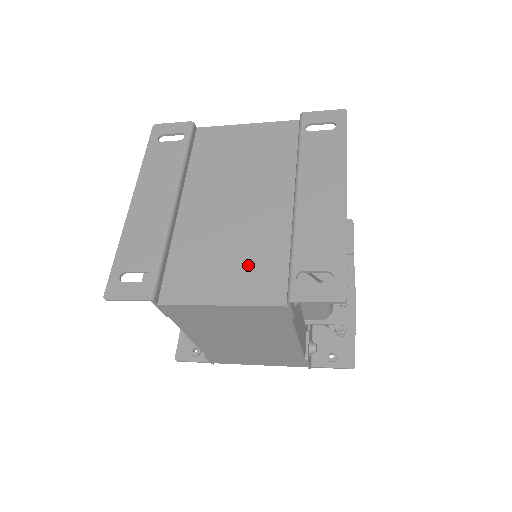
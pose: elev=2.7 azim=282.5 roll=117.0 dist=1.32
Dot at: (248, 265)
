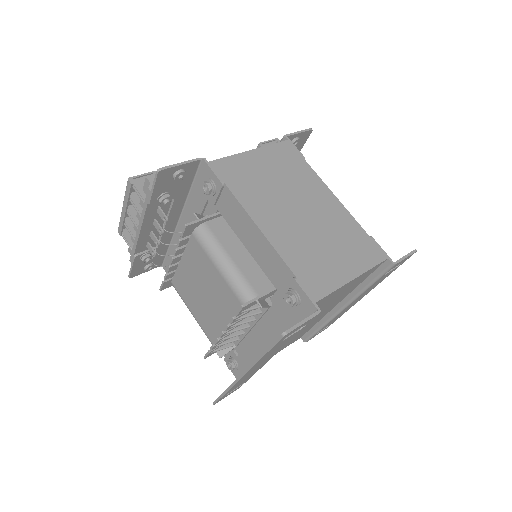
Dot at: occluded
